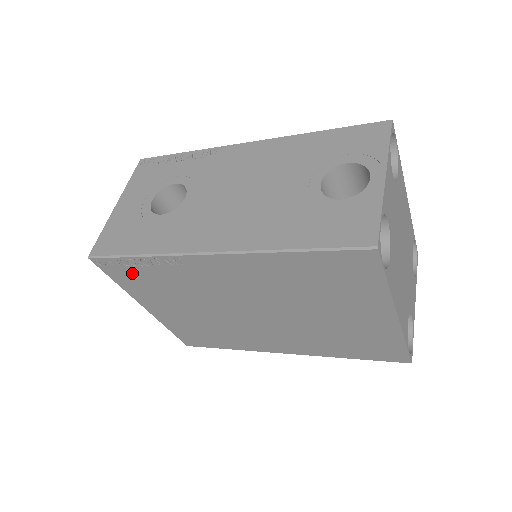
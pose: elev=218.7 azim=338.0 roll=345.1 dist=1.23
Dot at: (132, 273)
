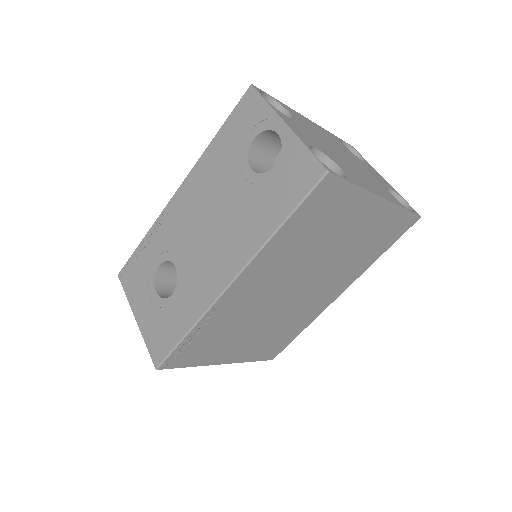
Dot at: (193, 349)
